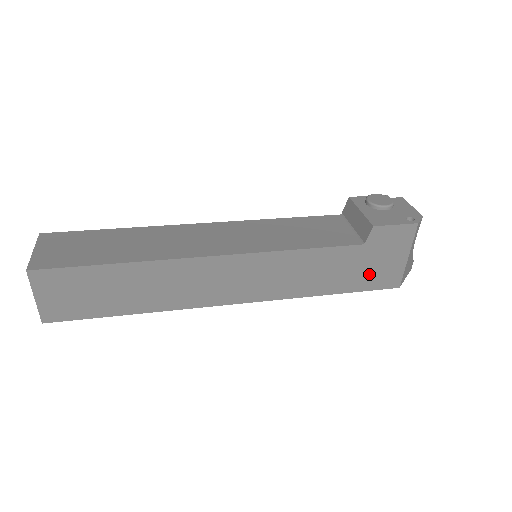
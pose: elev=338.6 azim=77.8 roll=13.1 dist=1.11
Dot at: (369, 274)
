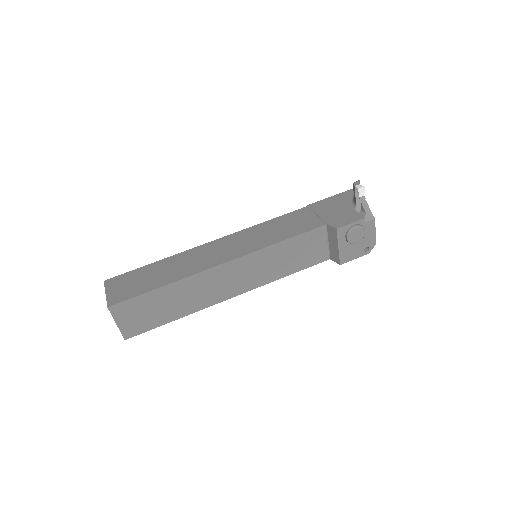
Dot at: occluded
